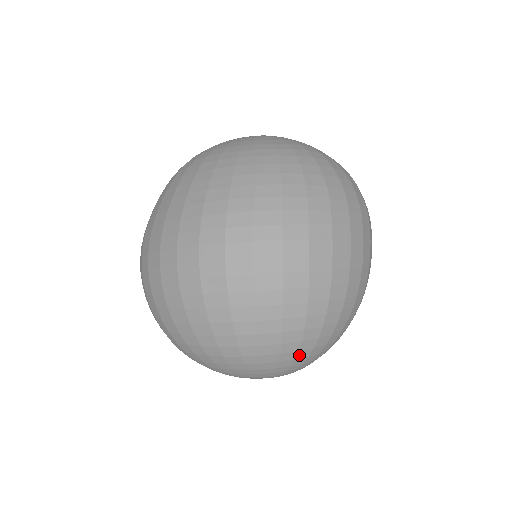
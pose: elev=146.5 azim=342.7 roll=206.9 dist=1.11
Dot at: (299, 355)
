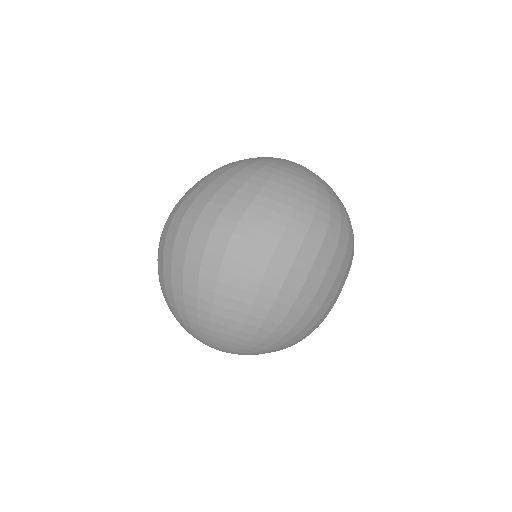
Dot at: (201, 322)
